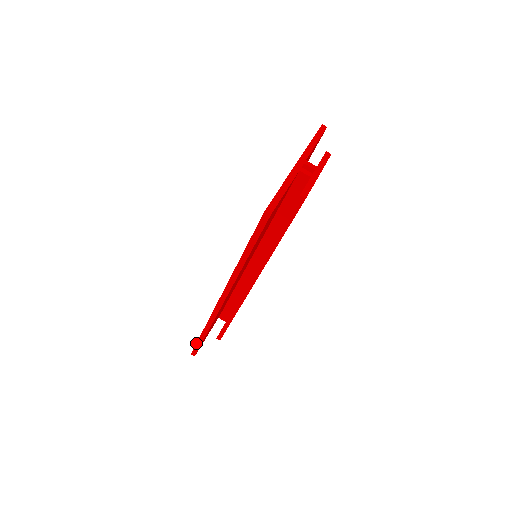
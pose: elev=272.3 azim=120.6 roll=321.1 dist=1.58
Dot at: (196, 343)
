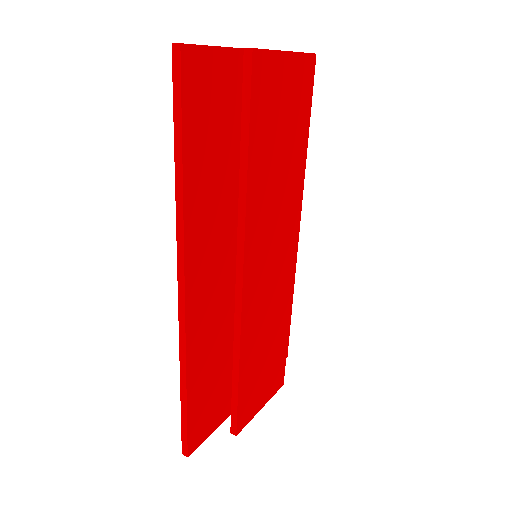
Dot at: (181, 421)
